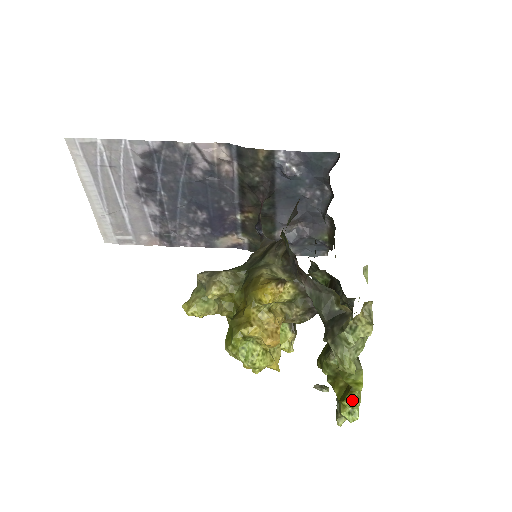
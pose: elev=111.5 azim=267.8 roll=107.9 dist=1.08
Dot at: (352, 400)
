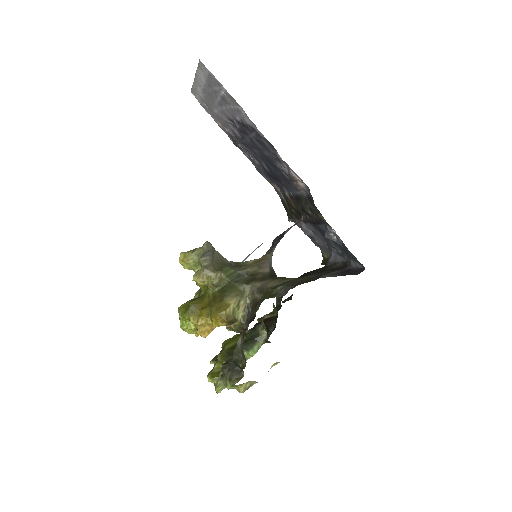
Dot at: (215, 382)
